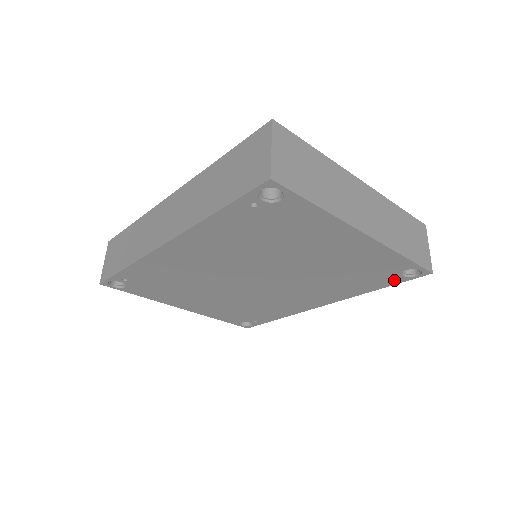
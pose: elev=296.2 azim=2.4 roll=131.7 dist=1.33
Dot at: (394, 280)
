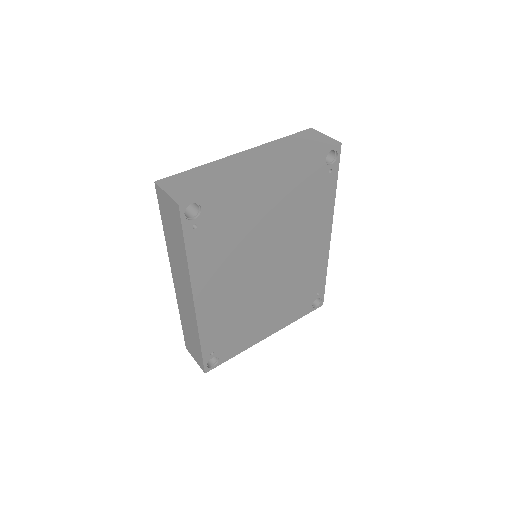
Dot at: (332, 173)
